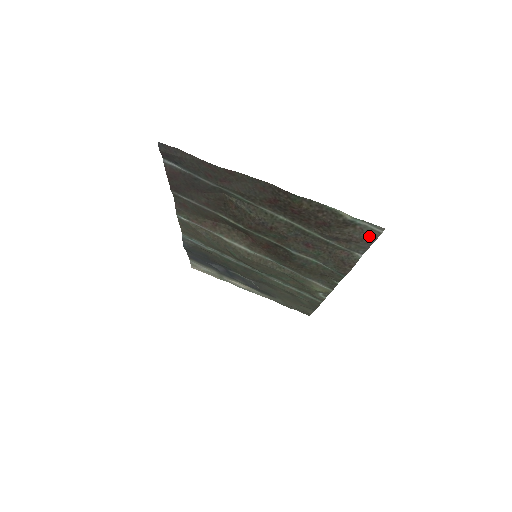
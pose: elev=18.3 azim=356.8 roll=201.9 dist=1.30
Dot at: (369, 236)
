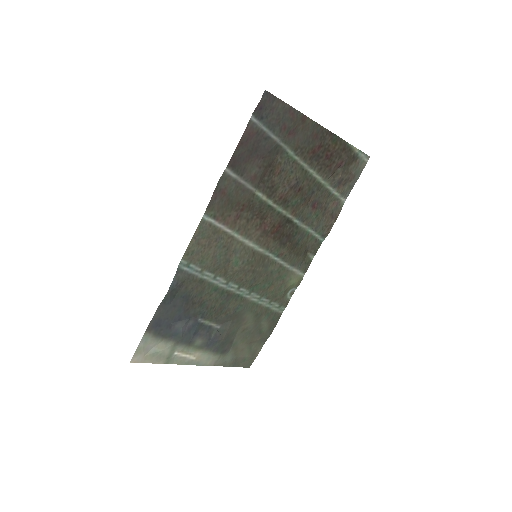
Dot at: (359, 170)
